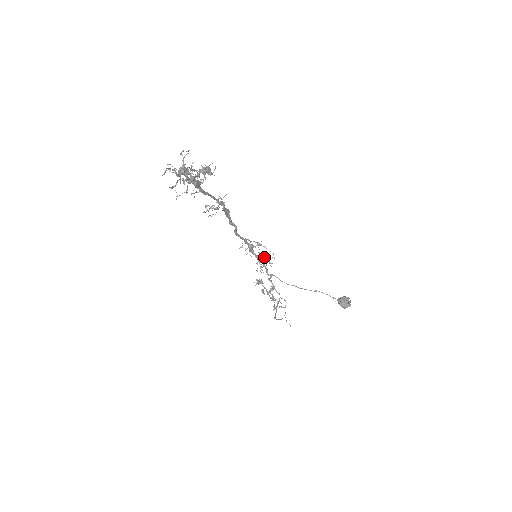
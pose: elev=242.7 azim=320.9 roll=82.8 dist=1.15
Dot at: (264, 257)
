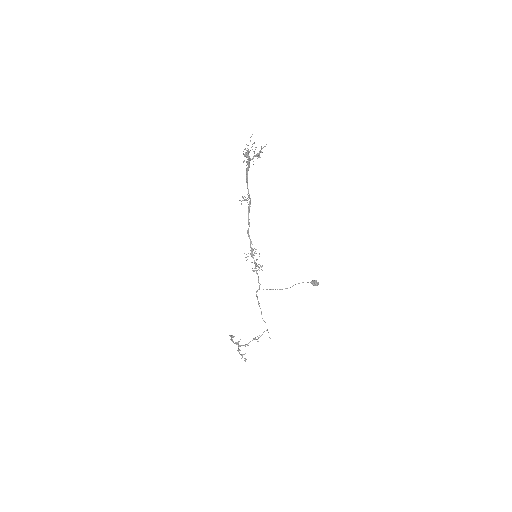
Dot at: occluded
